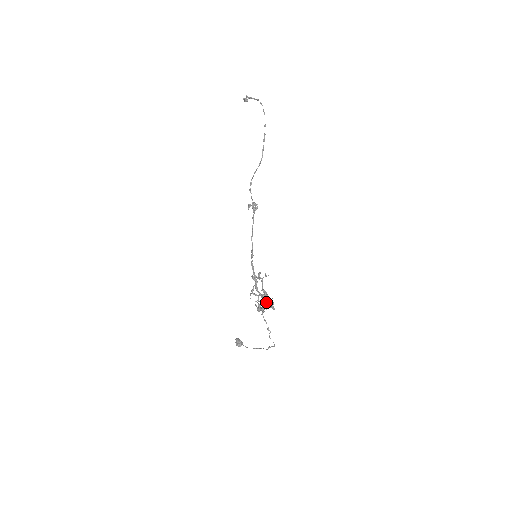
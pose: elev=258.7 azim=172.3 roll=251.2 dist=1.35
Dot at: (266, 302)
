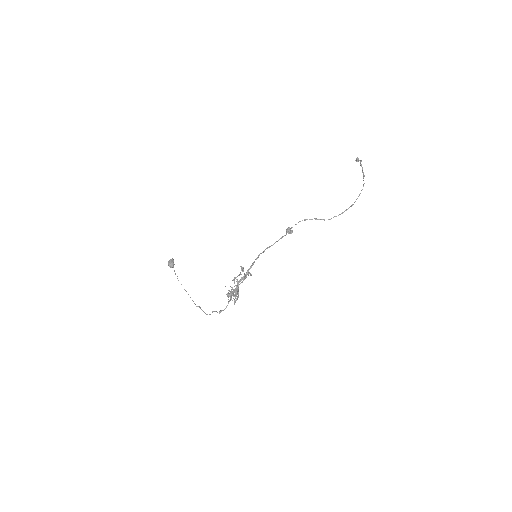
Dot at: (235, 294)
